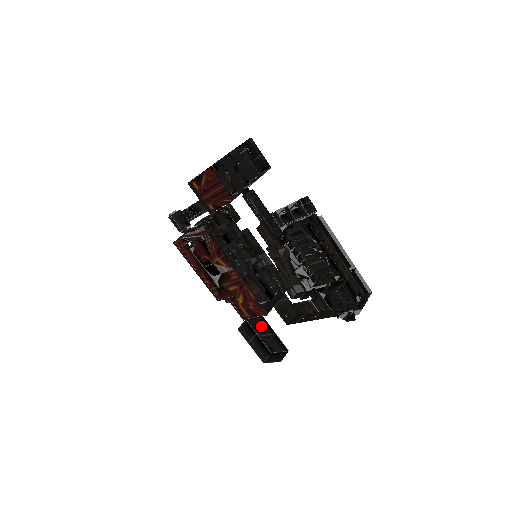
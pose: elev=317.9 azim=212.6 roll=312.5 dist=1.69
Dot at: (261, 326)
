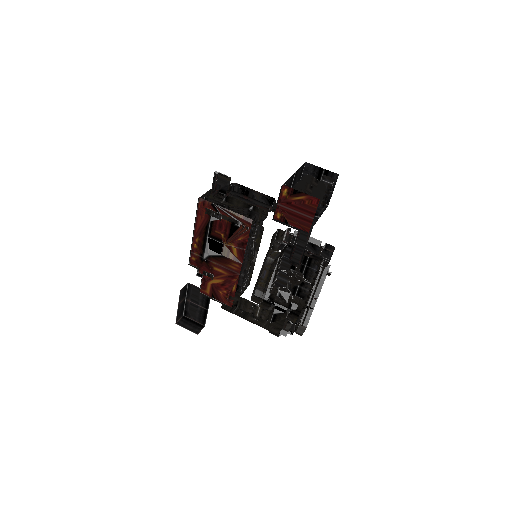
Dot at: (199, 297)
